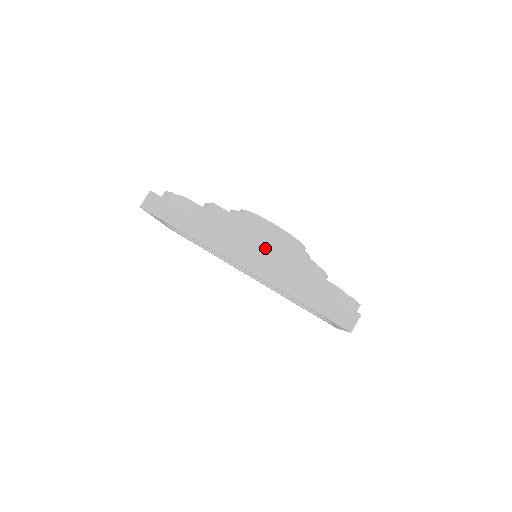
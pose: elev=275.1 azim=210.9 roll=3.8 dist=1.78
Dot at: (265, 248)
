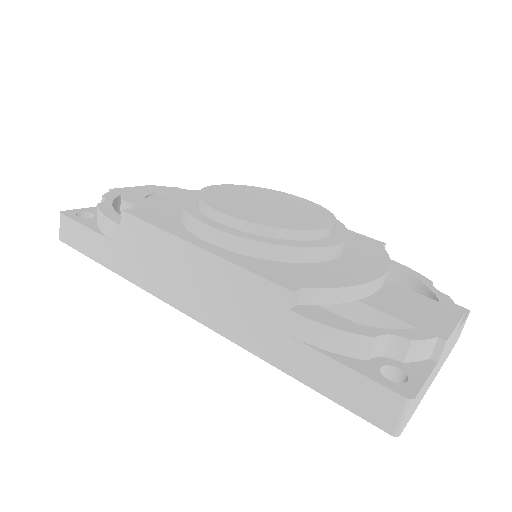
Dot at: (206, 275)
